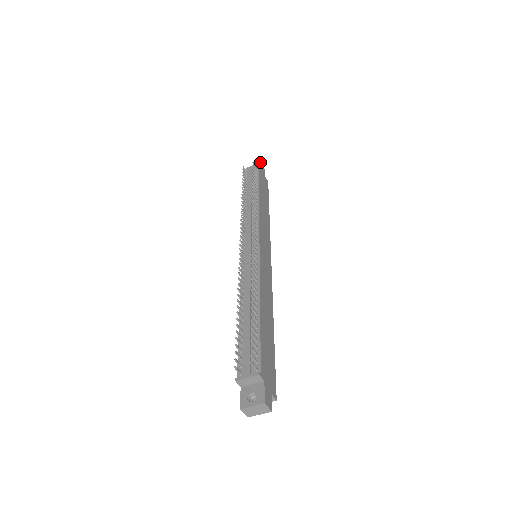
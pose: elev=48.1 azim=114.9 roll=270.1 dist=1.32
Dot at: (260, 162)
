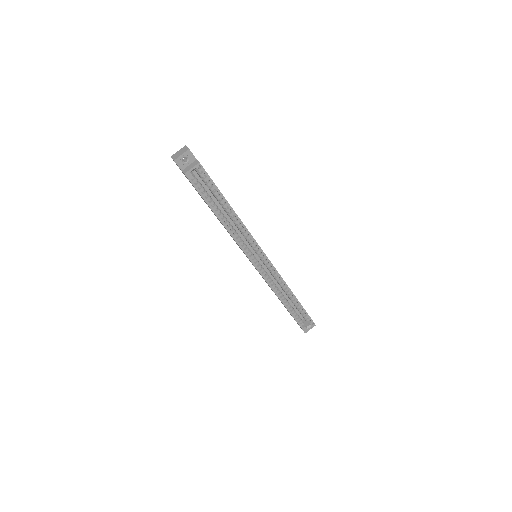
Dot at: occluded
